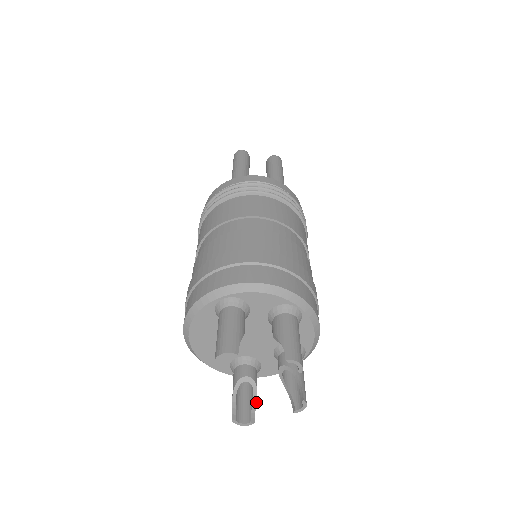
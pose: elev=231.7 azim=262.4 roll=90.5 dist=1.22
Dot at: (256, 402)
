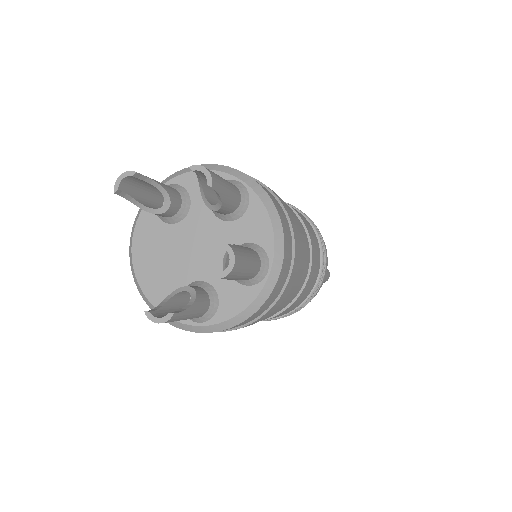
Dot at: (189, 306)
